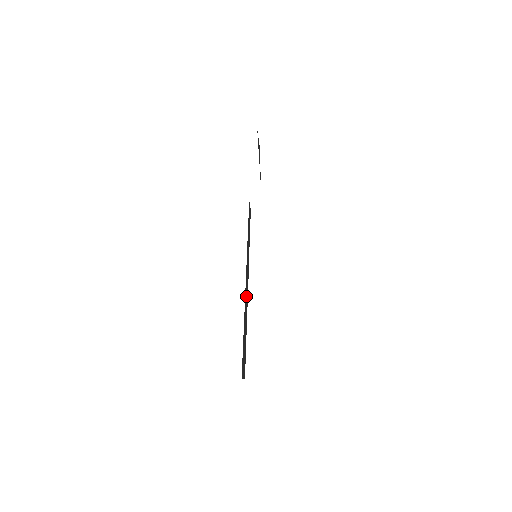
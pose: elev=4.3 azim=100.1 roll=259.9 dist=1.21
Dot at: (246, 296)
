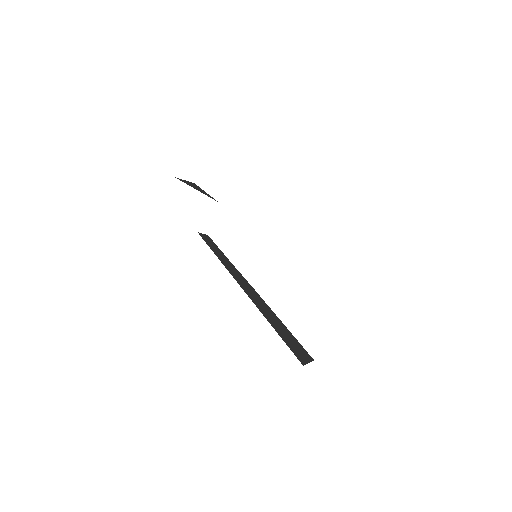
Dot at: (255, 299)
